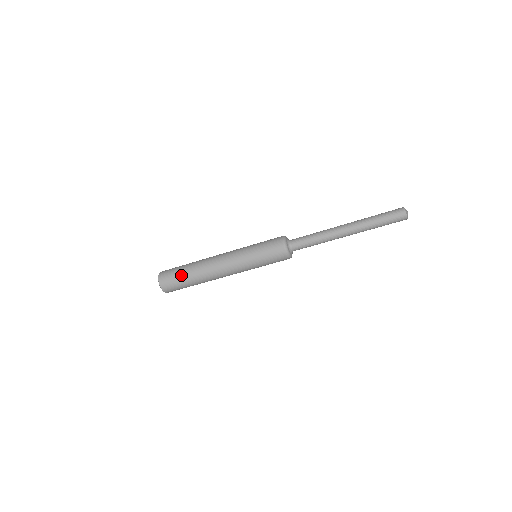
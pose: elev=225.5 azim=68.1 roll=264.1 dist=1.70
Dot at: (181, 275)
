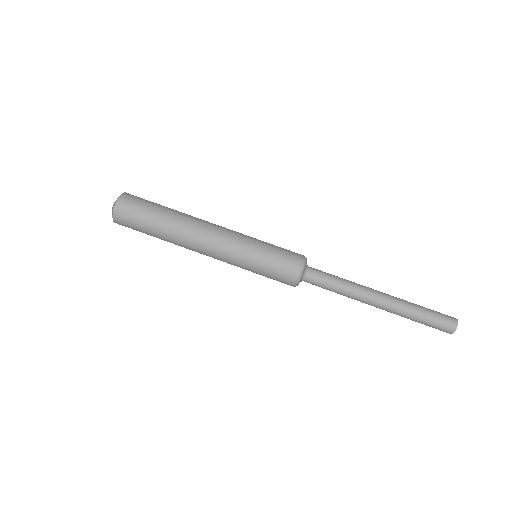
Dot at: (150, 216)
